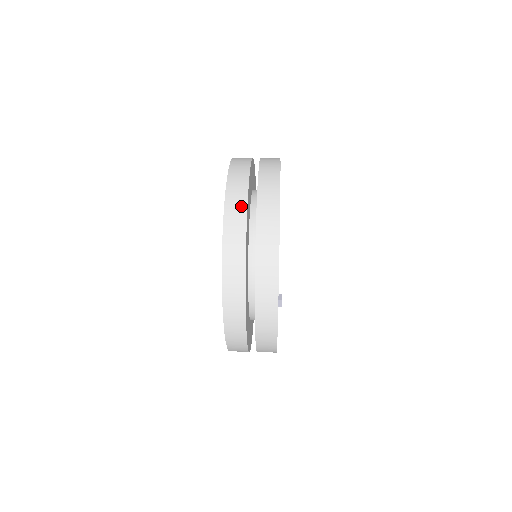
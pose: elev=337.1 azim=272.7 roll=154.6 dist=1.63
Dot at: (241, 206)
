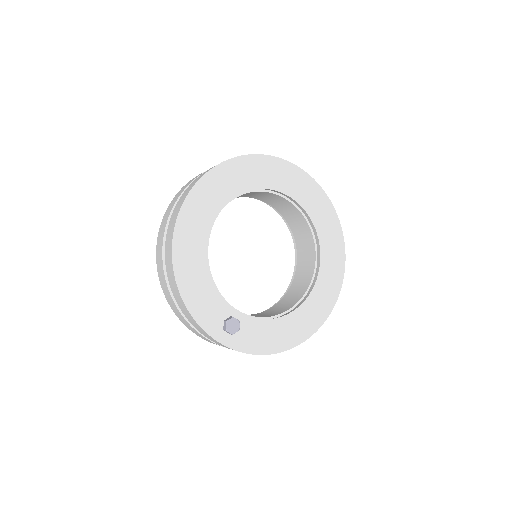
Dot at: occluded
